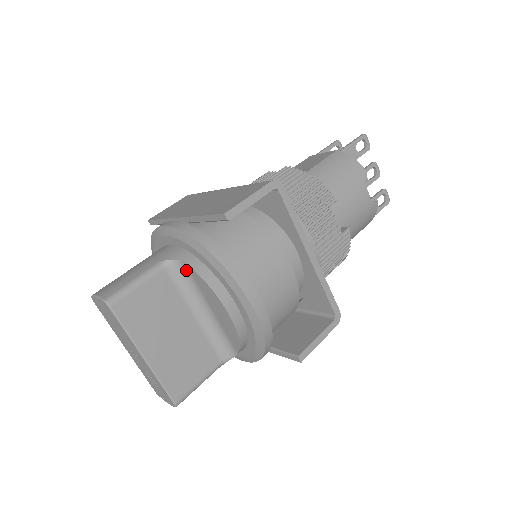
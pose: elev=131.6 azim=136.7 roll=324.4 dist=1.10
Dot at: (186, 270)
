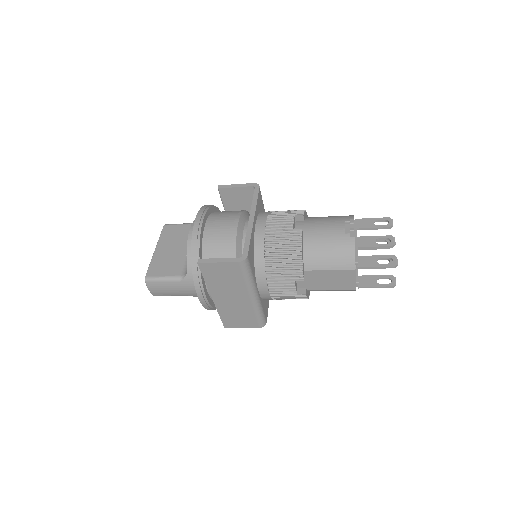
Dot at: occluded
